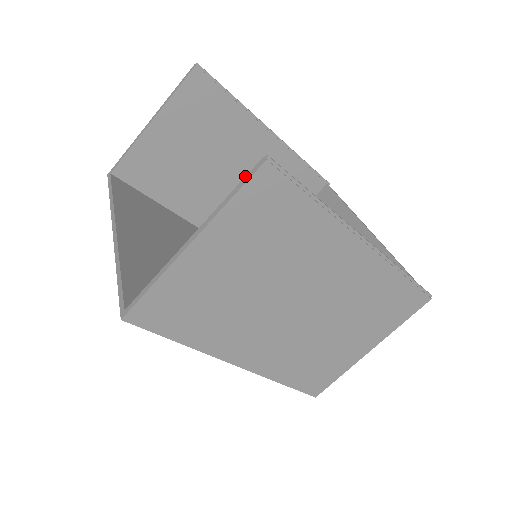
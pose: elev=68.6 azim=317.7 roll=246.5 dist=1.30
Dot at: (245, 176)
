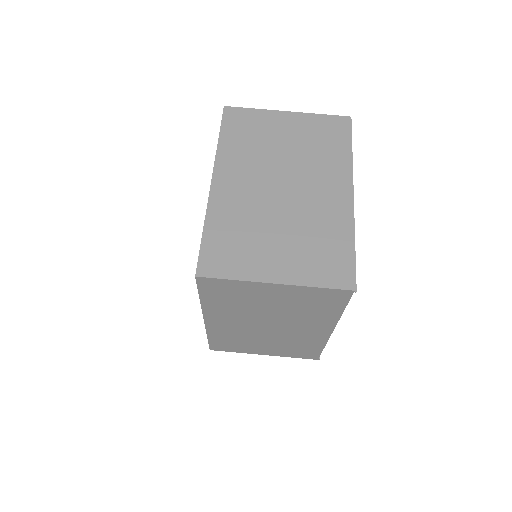
Dot at: occluded
